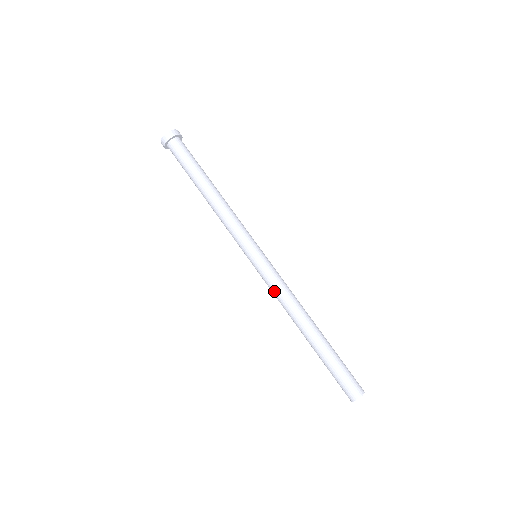
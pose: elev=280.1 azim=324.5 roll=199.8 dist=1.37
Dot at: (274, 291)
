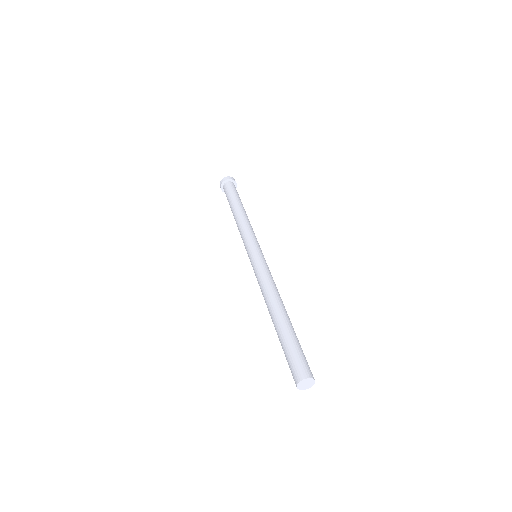
Dot at: (258, 283)
